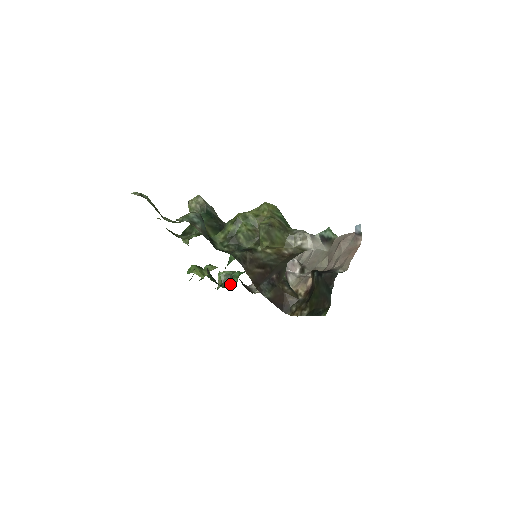
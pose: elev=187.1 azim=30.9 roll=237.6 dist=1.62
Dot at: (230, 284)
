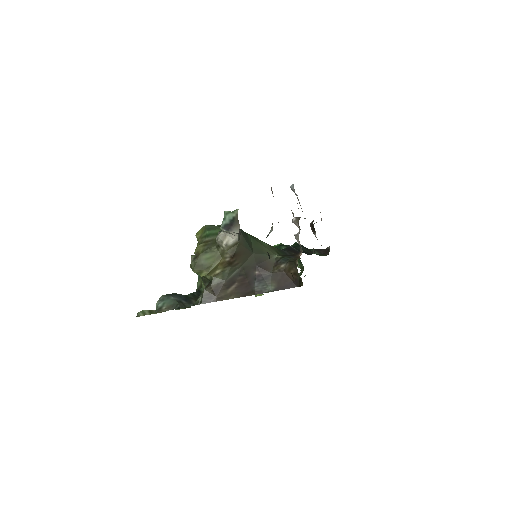
Dot at: occluded
